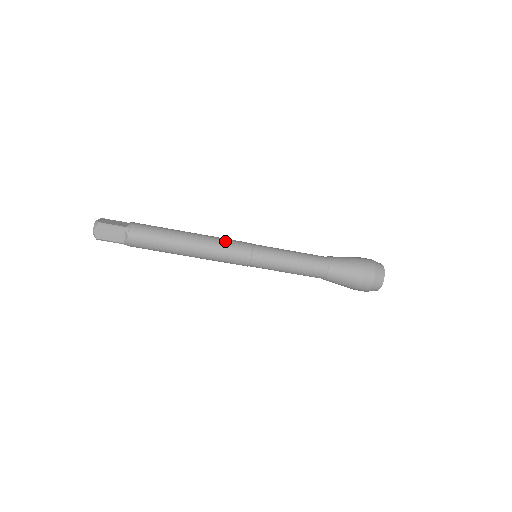
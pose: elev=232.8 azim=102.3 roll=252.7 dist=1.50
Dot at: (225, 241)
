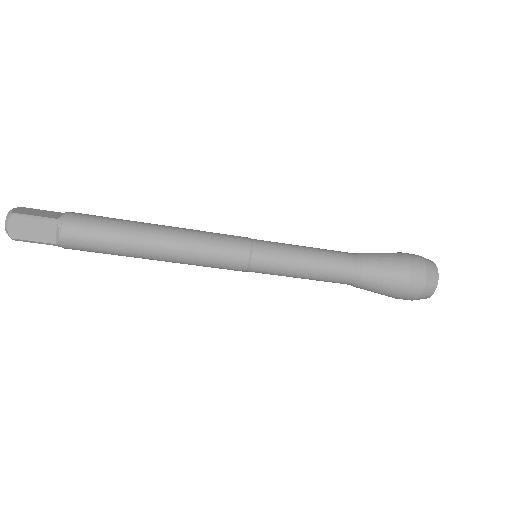
Dot at: (210, 236)
